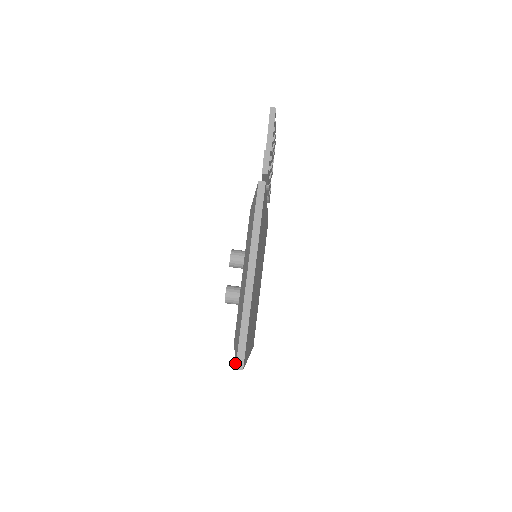
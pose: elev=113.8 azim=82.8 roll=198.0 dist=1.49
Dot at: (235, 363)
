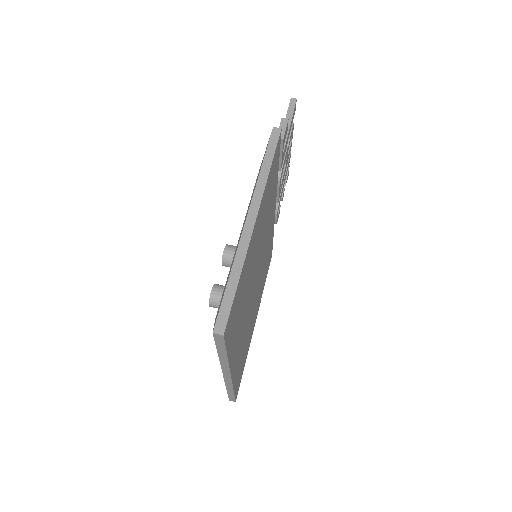
Dot at: (213, 328)
